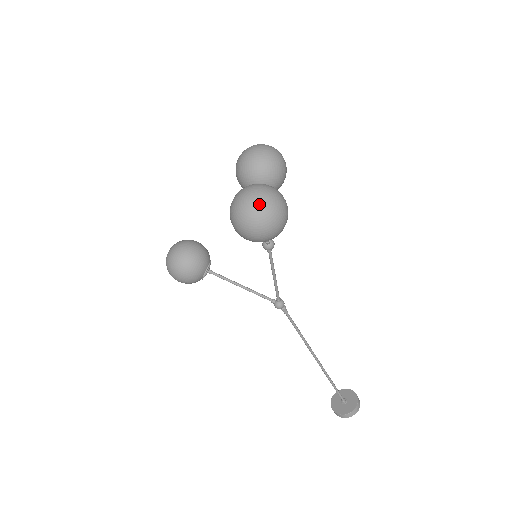
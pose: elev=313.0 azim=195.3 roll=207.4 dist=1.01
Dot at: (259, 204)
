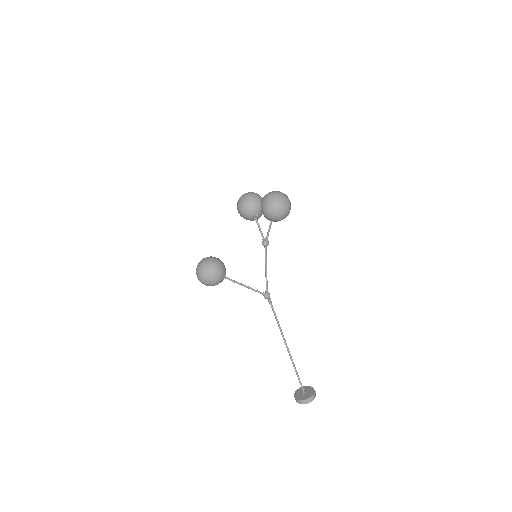
Dot at: (282, 194)
